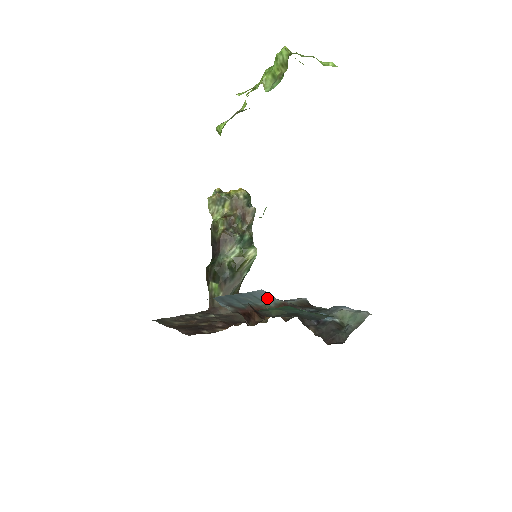
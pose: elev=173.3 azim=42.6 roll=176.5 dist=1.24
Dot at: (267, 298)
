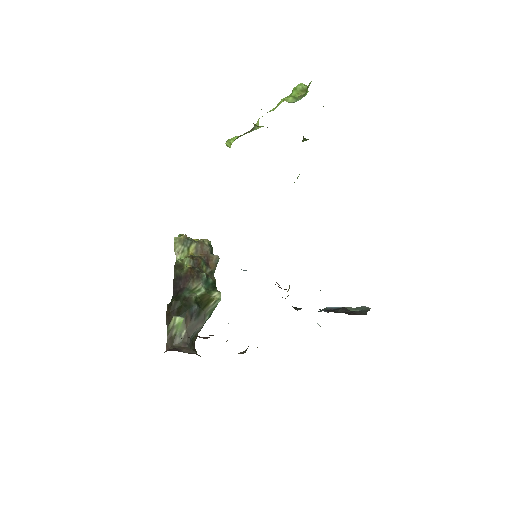
Dot at: occluded
